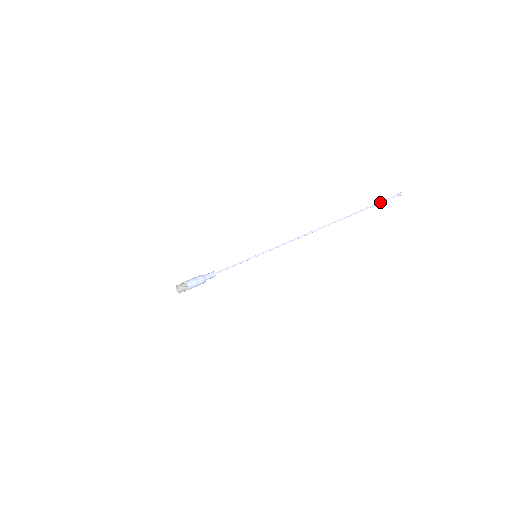
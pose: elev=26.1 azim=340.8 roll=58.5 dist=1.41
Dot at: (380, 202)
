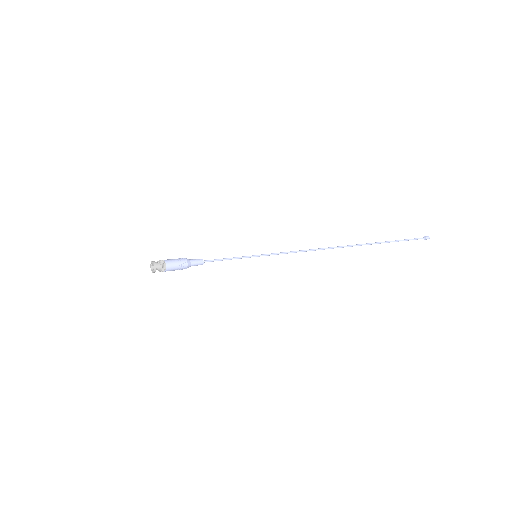
Dot at: (404, 239)
